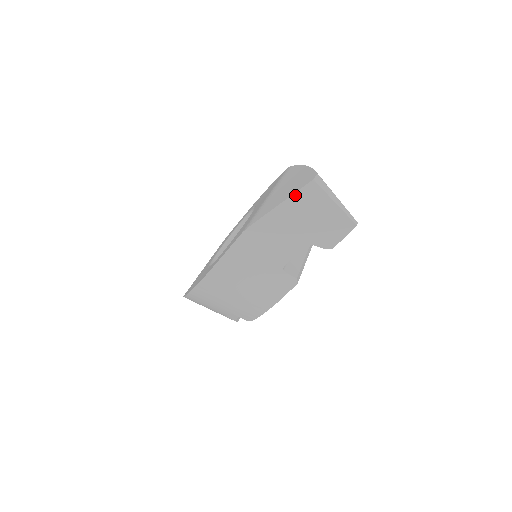
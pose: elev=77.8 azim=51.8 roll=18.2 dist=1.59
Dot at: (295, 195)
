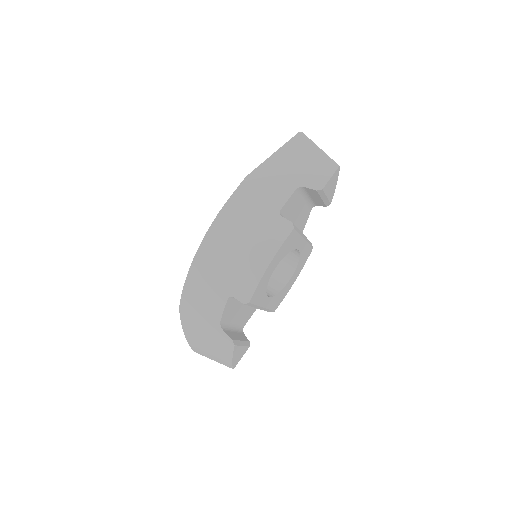
Dot at: (286, 145)
